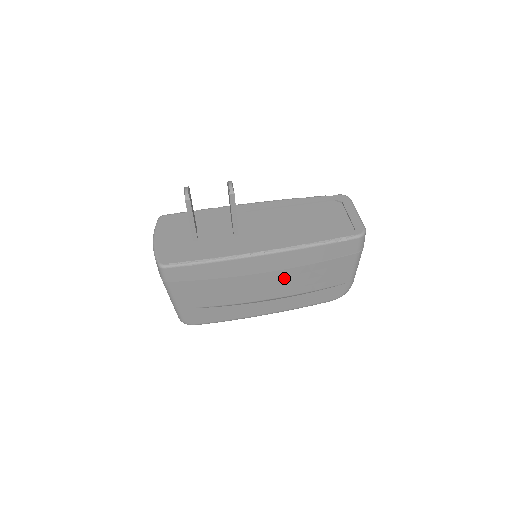
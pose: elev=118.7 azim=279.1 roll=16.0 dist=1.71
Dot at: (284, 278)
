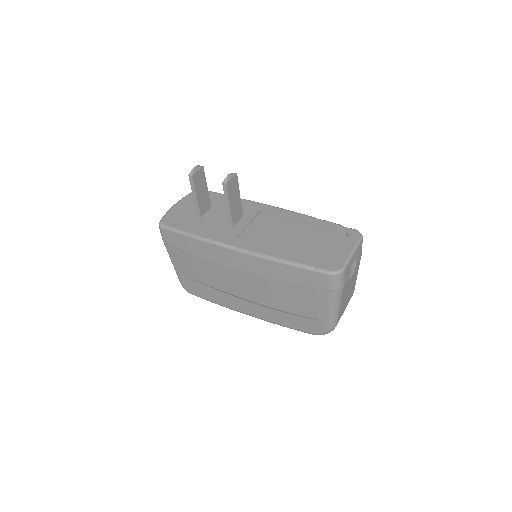
Dot at: (257, 284)
